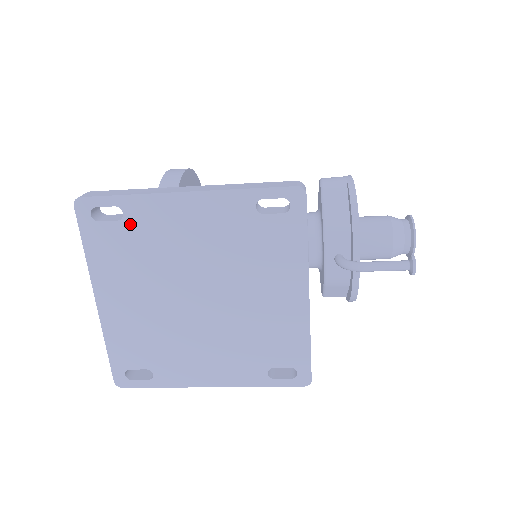
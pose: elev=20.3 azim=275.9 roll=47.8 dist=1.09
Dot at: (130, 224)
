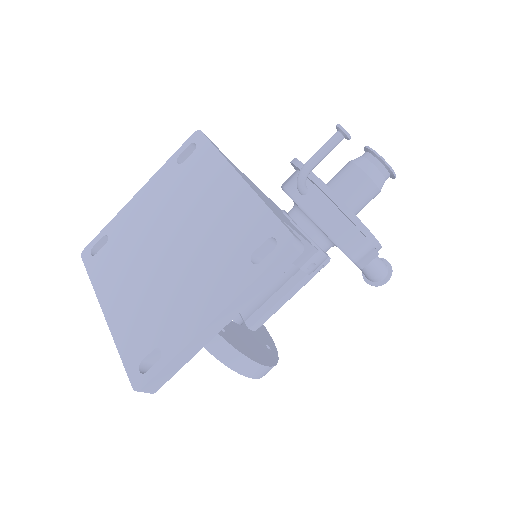
Dot at: (113, 239)
